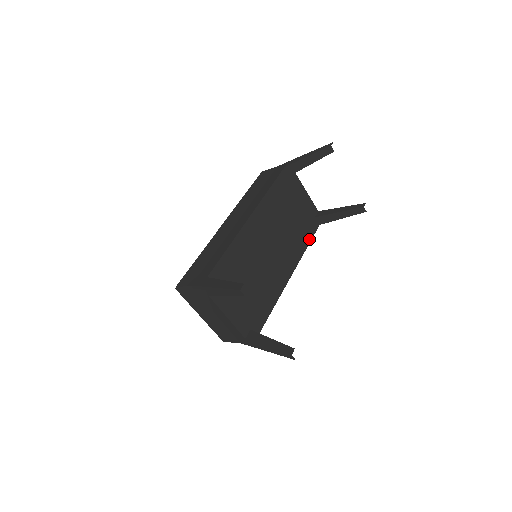
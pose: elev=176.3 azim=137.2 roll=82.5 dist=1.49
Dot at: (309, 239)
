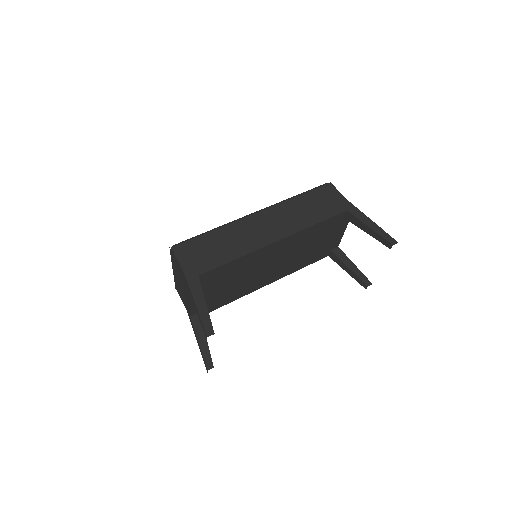
Dot at: (309, 264)
